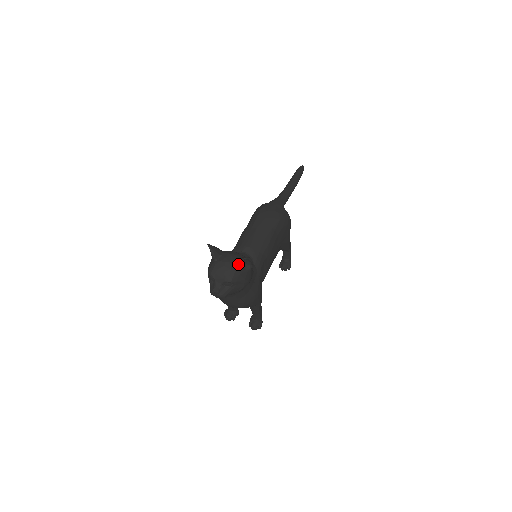
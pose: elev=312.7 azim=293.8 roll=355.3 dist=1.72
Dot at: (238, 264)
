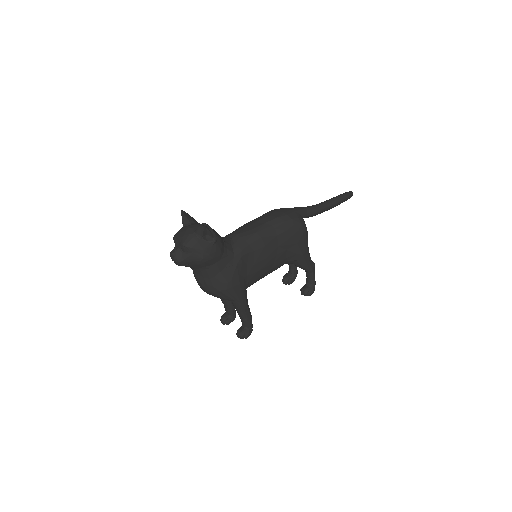
Dot at: (197, 230)
